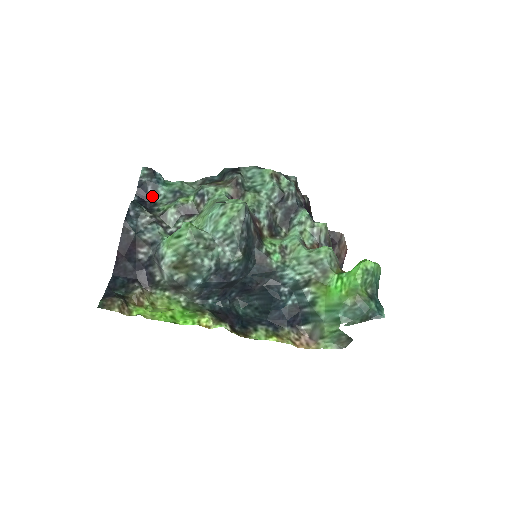
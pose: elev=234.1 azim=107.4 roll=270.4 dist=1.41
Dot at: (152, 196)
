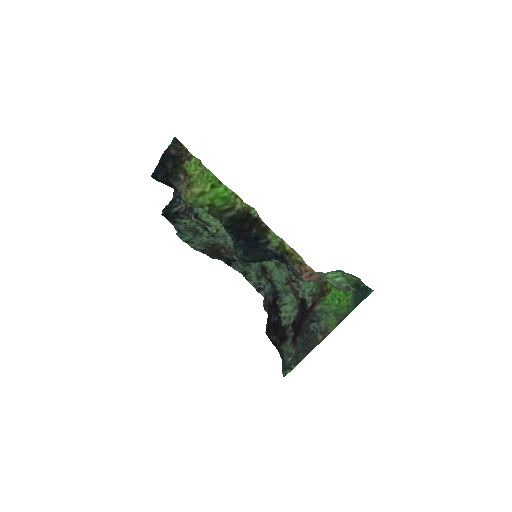
Dot at: occluded
